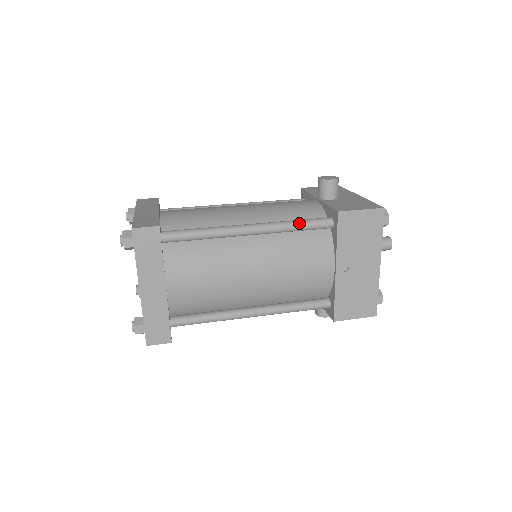
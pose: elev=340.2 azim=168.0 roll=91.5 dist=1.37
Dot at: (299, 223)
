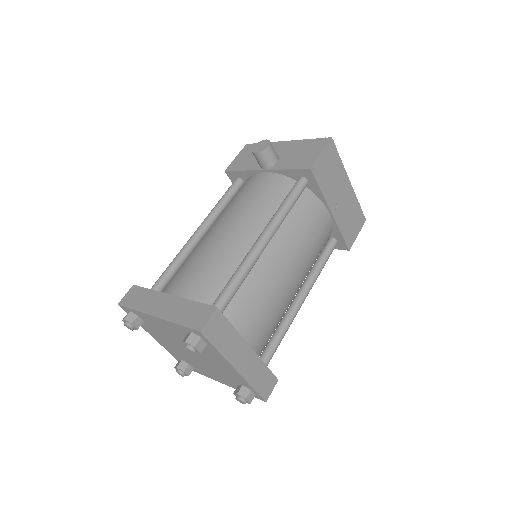
Dot at: (289, 202)
